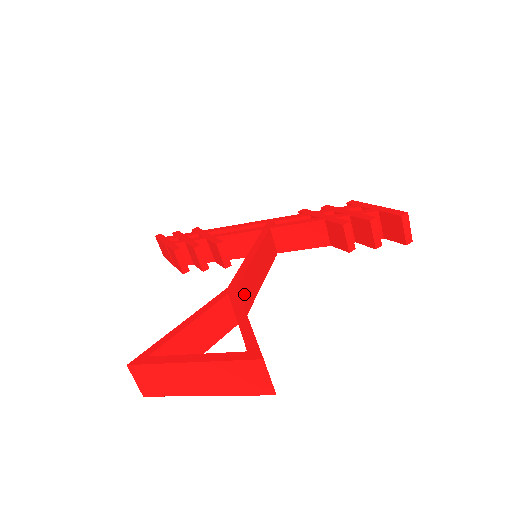
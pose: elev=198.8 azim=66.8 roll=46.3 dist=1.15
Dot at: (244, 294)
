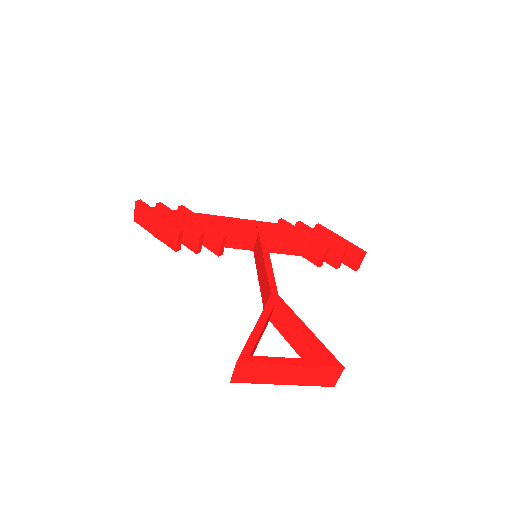
Dot at: occluded
